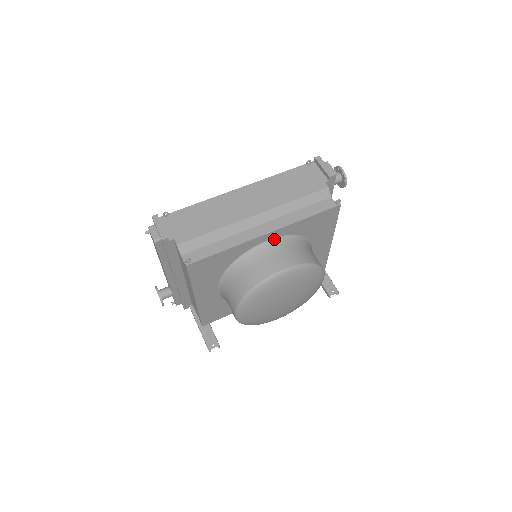
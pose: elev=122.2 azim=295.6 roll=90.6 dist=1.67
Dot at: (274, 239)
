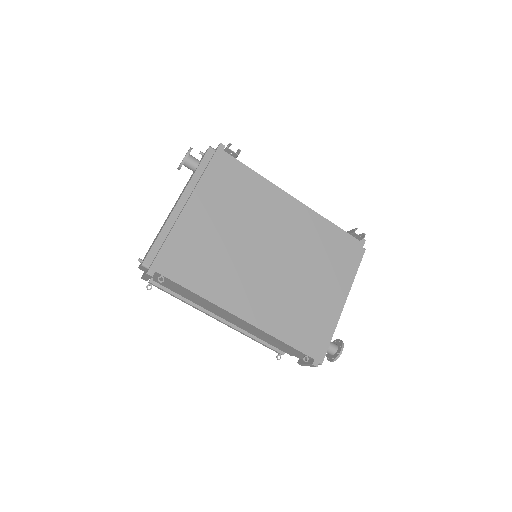
Dot at: occluded
